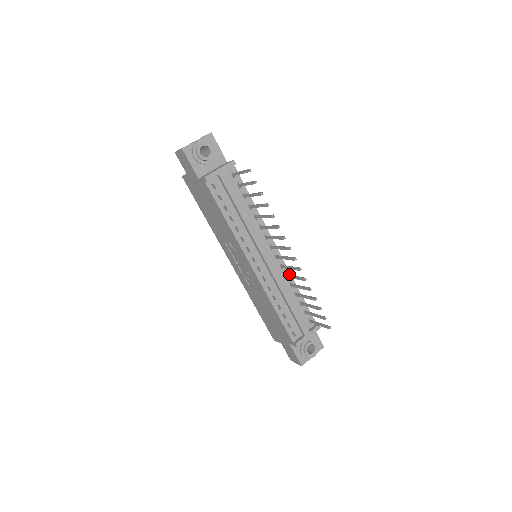
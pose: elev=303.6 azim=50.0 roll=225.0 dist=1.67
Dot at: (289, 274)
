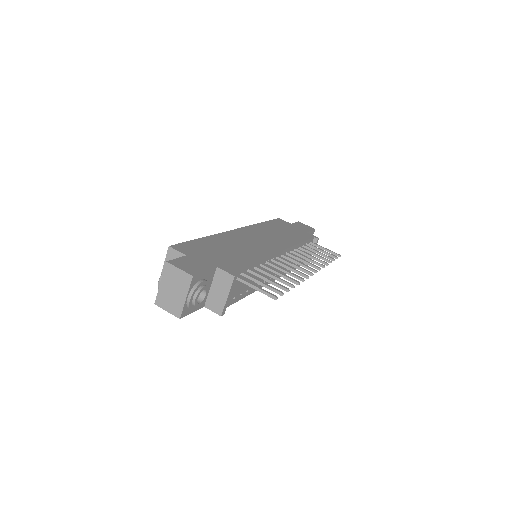
Dot at: (292, 248)
